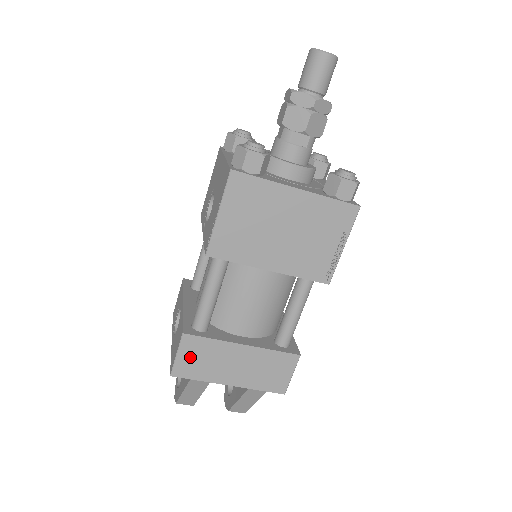
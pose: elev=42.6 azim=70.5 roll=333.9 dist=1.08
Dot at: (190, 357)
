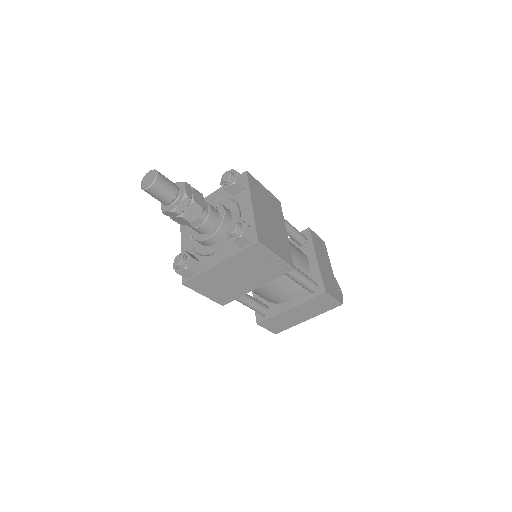
Dot at: (273, 326)
